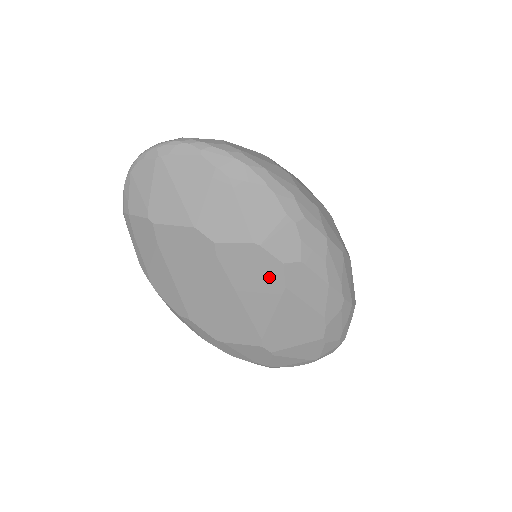
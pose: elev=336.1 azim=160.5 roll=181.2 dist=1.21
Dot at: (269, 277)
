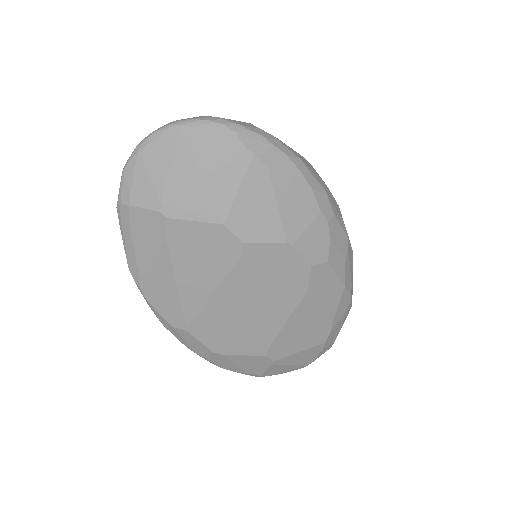
Dot at: (293, 280)
